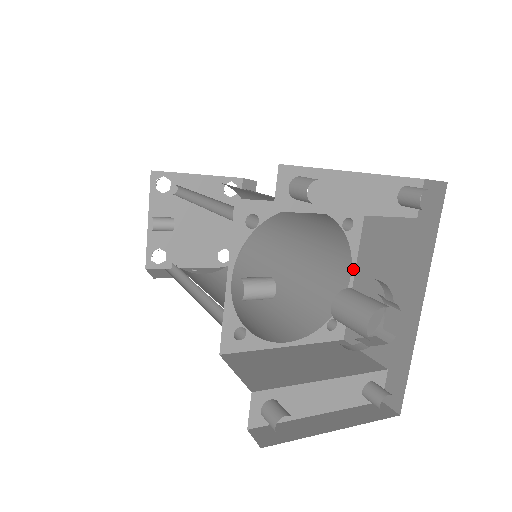
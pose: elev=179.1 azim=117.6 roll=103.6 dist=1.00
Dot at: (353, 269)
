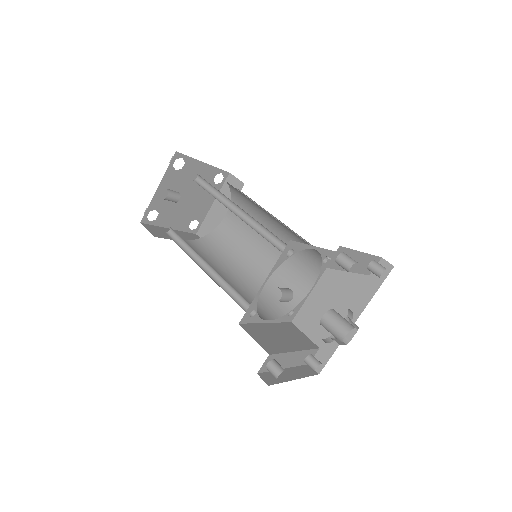
Dot at: (315, 284)
